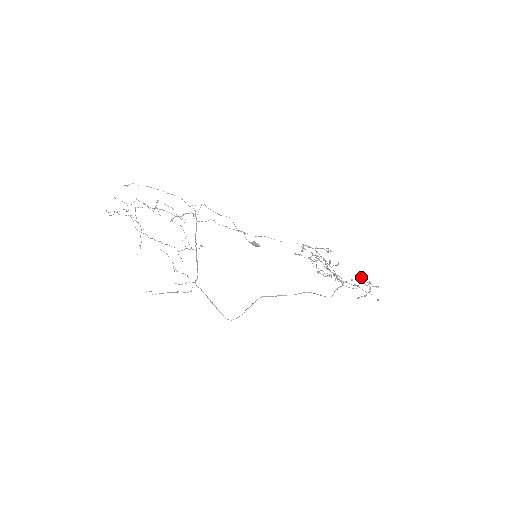
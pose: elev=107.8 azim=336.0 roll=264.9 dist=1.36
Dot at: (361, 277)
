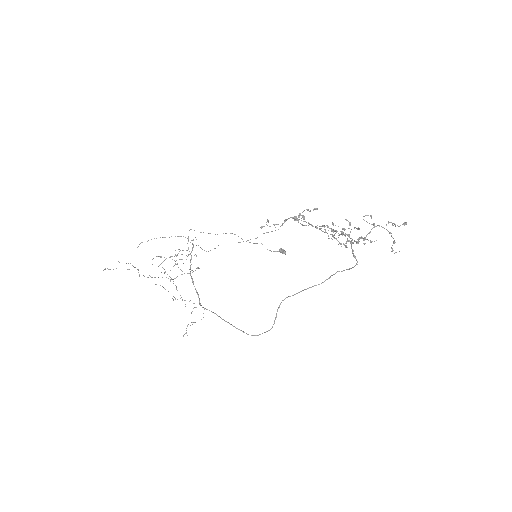
Dot at: (363, 219)
